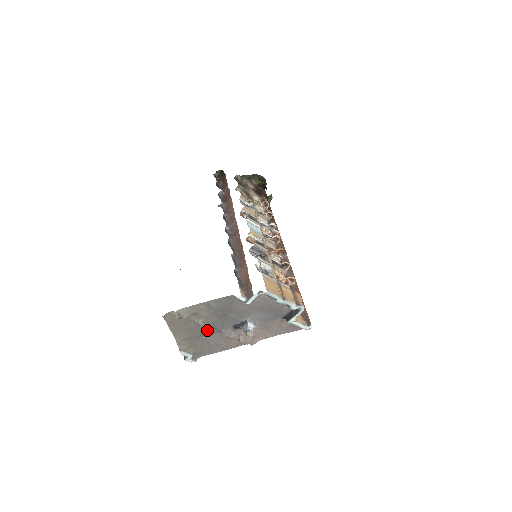
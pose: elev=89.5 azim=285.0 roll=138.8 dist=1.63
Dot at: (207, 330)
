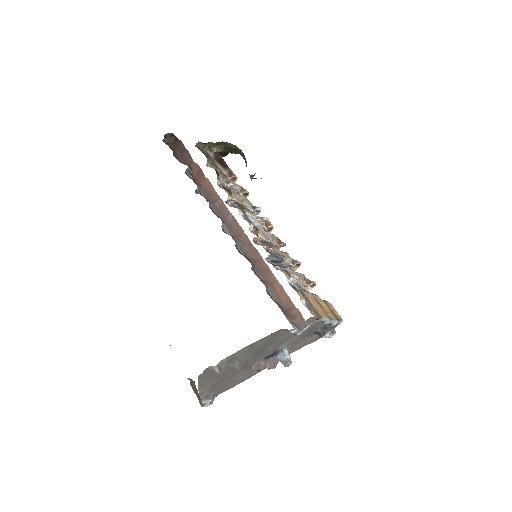
Dot at: (237, 370)
